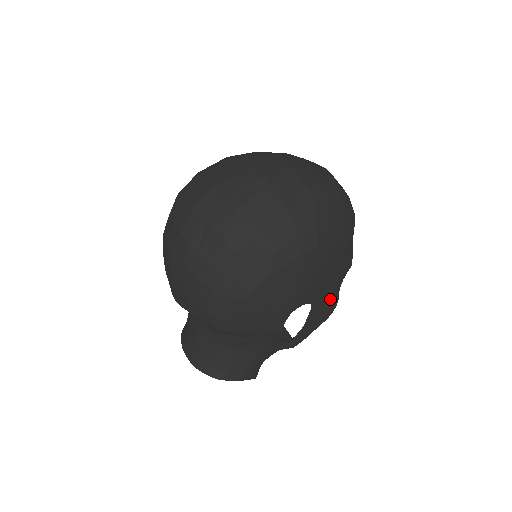
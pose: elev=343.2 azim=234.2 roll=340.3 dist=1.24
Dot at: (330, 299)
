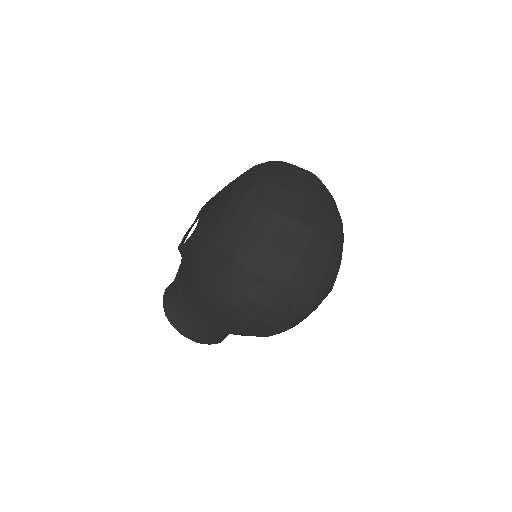
Dot at: occluded
